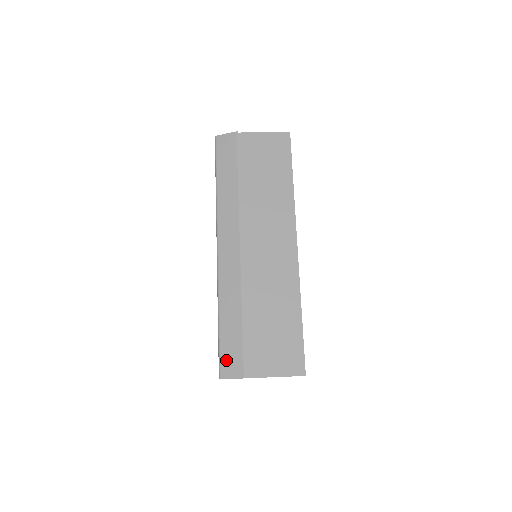
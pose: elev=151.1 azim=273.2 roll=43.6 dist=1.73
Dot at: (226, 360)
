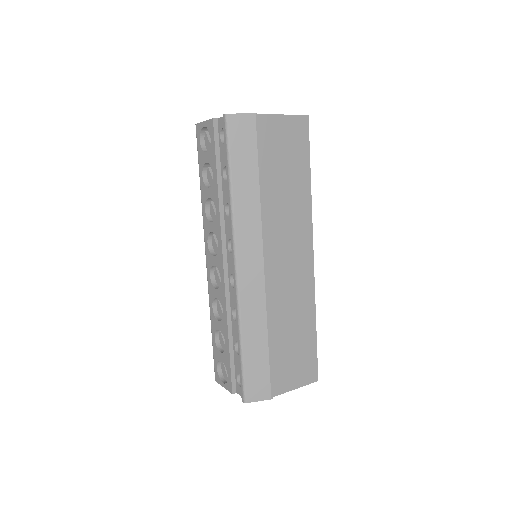
Dot at: (252, 384)
